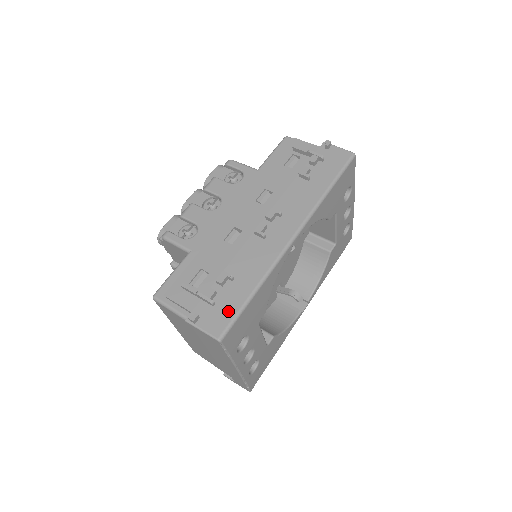
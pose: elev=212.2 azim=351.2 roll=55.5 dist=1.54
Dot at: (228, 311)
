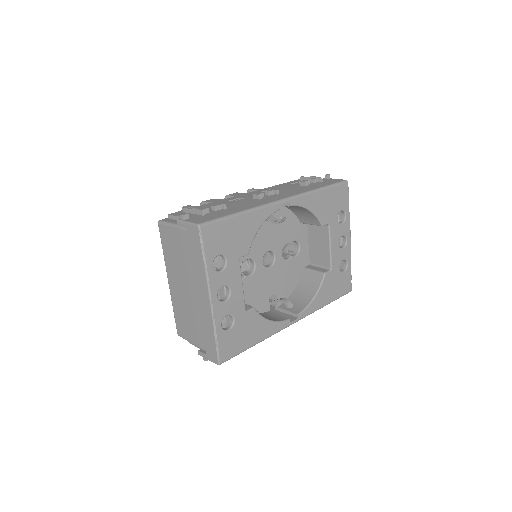
Dot at: (214, 217)
